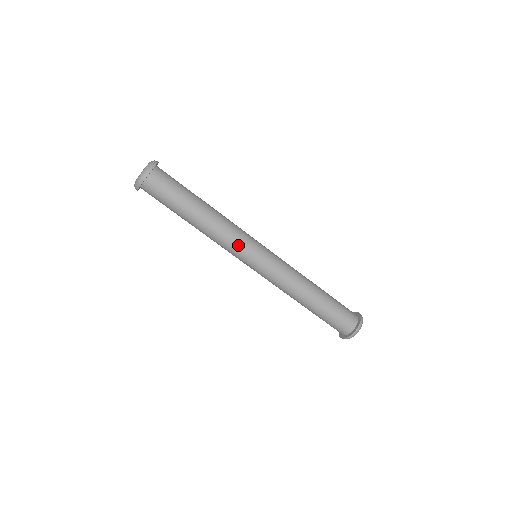
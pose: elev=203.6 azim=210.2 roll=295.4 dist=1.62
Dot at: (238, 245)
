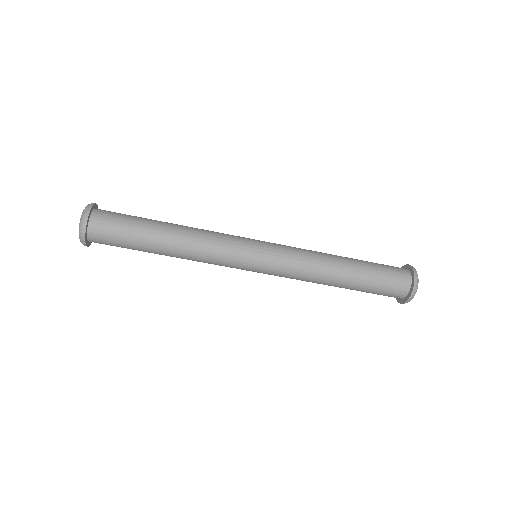
Dot at: (225, 265)
